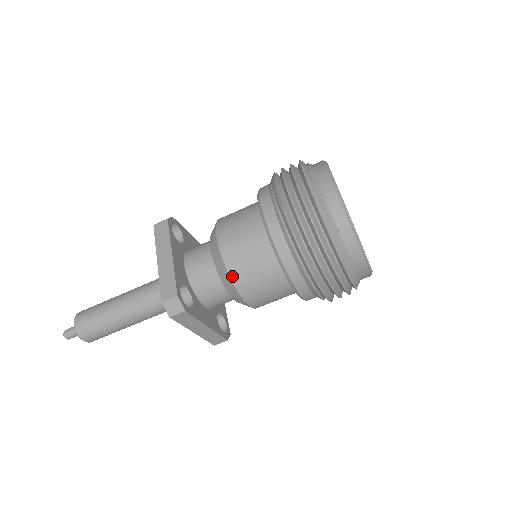
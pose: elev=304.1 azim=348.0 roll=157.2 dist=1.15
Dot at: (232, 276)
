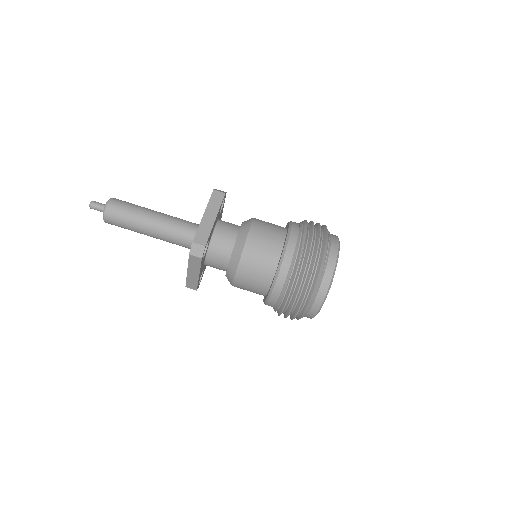
Dot at: (242, 259)
